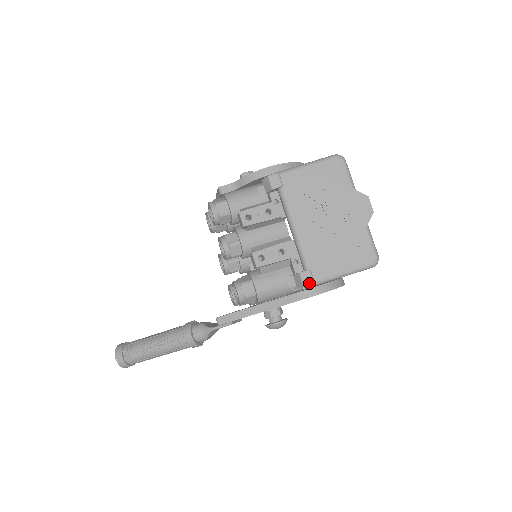
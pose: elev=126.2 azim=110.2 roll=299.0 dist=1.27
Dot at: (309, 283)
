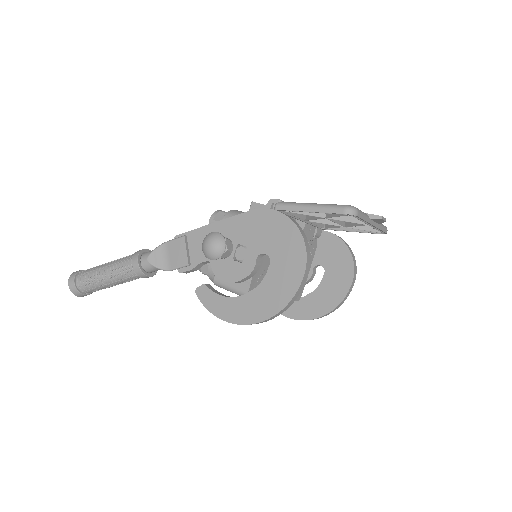
Dot at: (277, 200)
